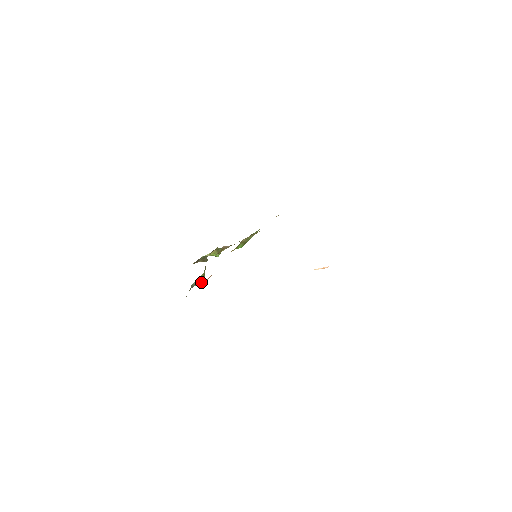
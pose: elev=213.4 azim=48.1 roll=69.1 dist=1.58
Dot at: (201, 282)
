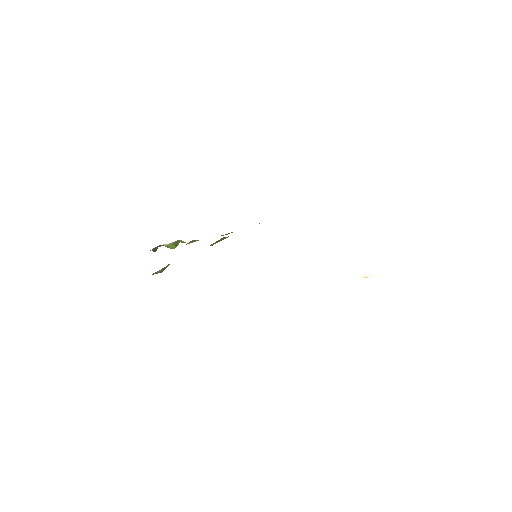
Dot at: (160, 272)
